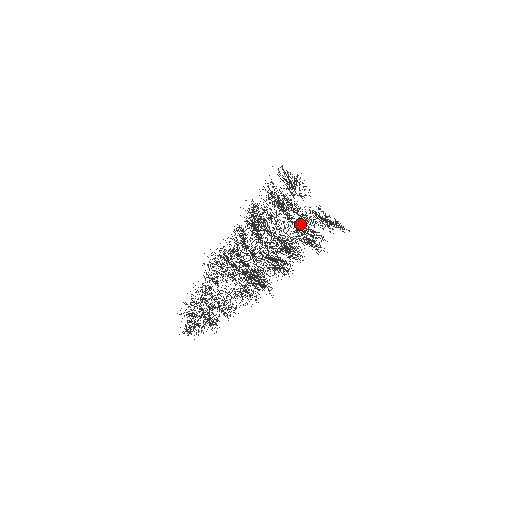
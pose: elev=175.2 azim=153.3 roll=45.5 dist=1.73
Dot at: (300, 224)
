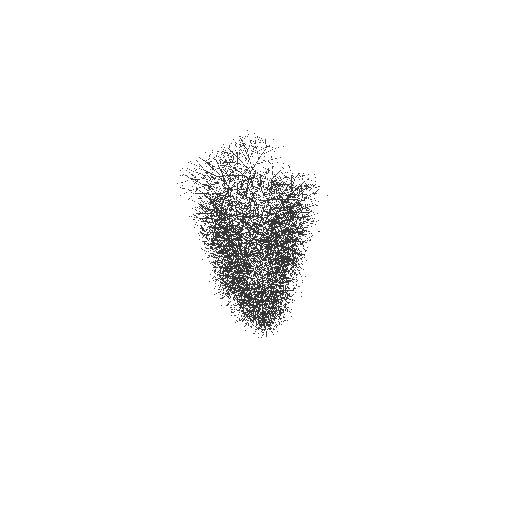
Dot at: (231, 240)
